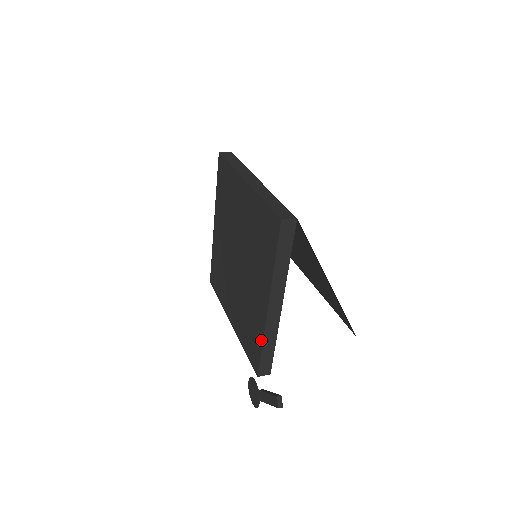
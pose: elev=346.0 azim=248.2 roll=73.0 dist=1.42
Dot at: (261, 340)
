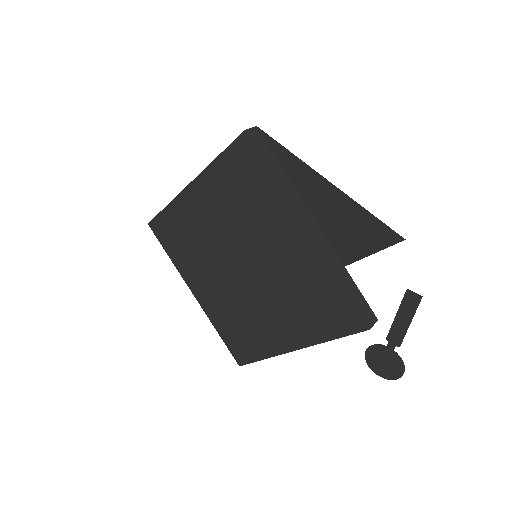
Dot at: (334, 280)
